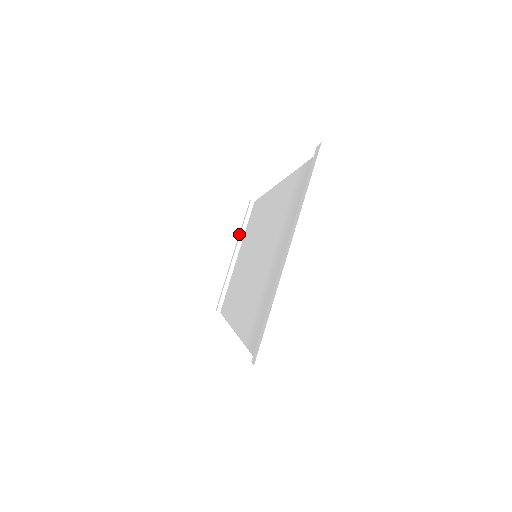
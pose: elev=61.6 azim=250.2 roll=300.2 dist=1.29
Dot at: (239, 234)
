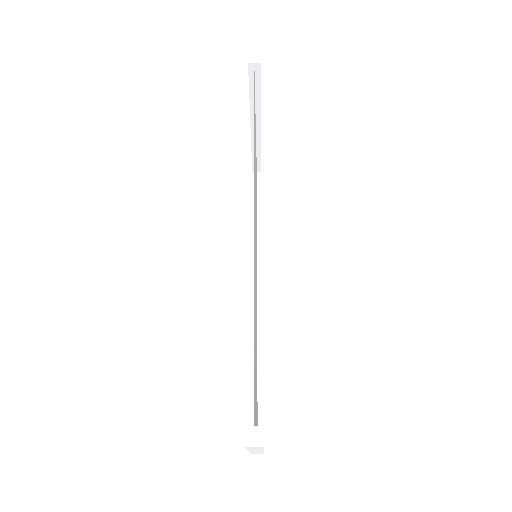
Dot at: occluded
